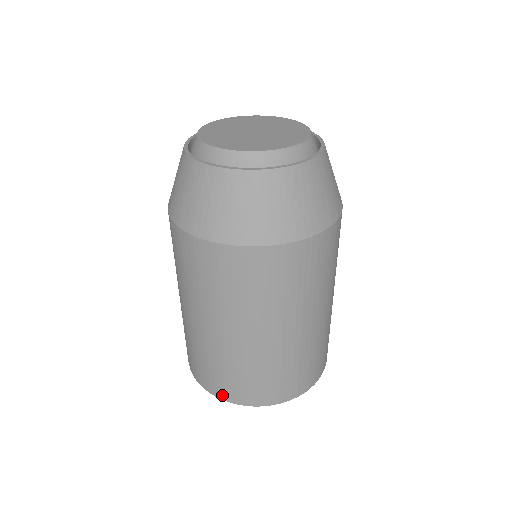
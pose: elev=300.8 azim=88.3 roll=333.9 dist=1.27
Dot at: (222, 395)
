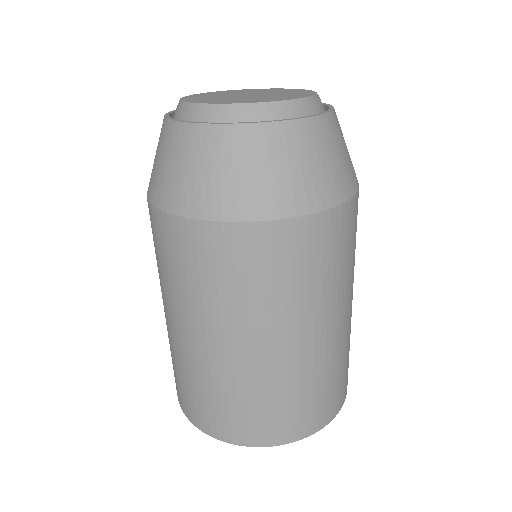
Dot at: occluded
